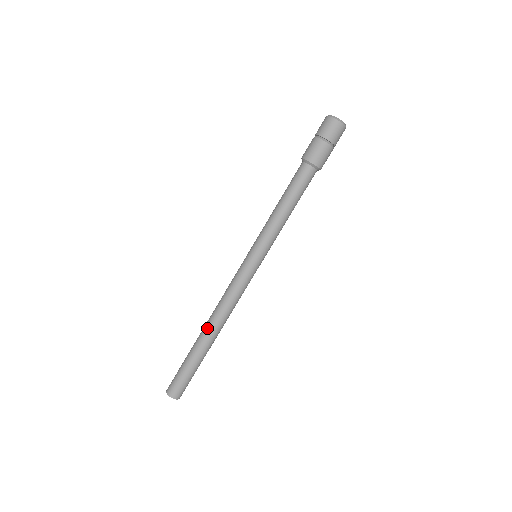
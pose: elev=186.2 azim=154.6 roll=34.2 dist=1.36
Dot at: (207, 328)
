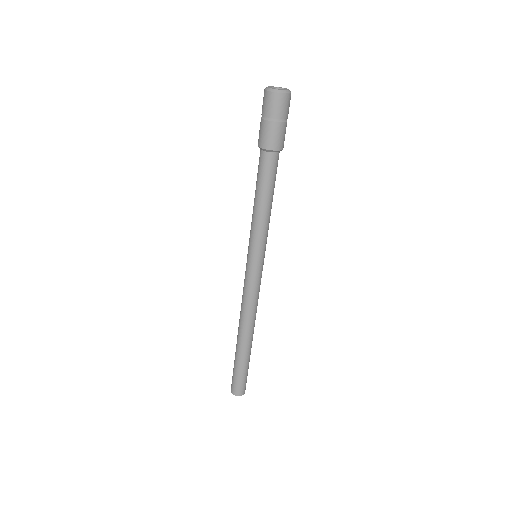
Dot at: (238, 330)
